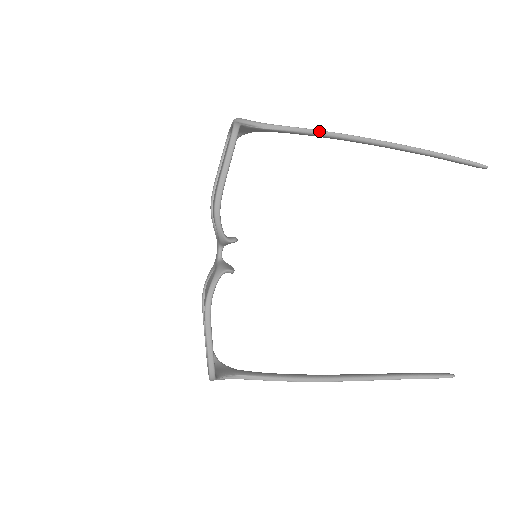
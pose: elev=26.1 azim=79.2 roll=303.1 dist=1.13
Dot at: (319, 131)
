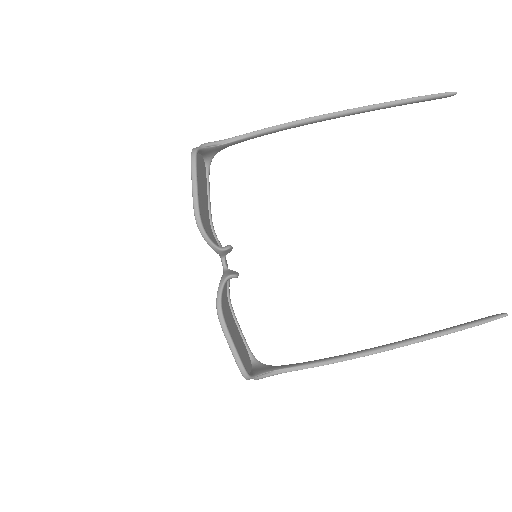
Dot at: (274, 127)
